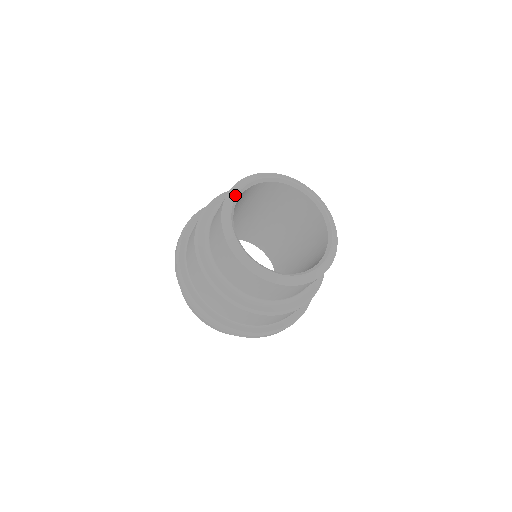
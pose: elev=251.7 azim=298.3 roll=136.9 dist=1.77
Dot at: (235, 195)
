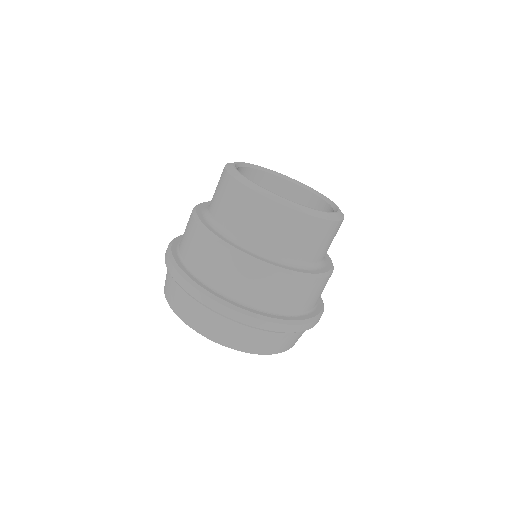
Dot at: (240, 162)
